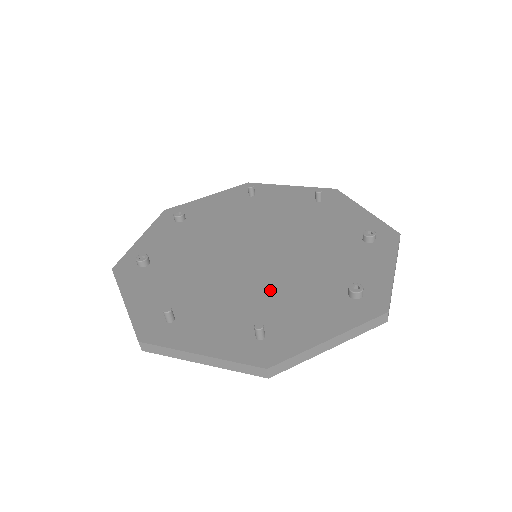
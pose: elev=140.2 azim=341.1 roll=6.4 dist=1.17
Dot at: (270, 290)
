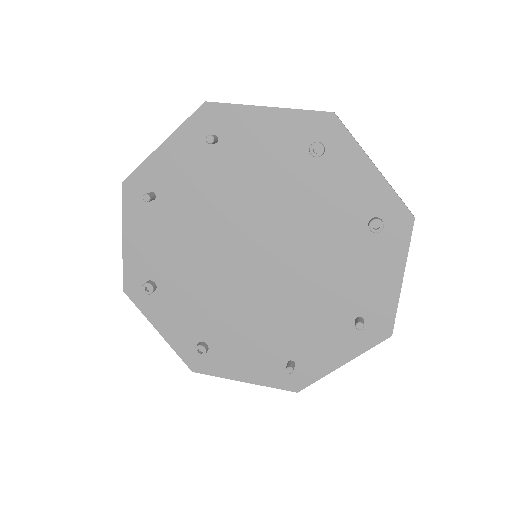
Dot at: (316, 281)
